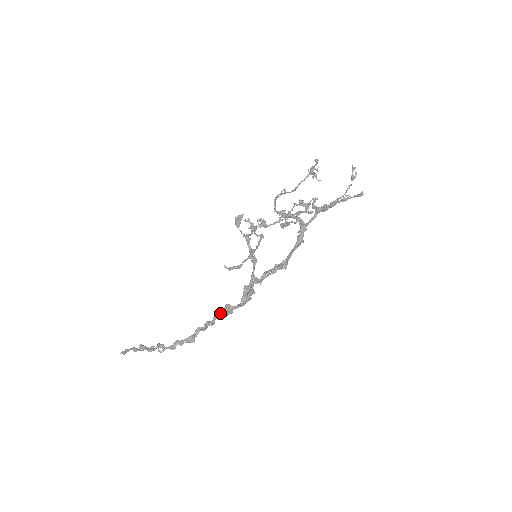
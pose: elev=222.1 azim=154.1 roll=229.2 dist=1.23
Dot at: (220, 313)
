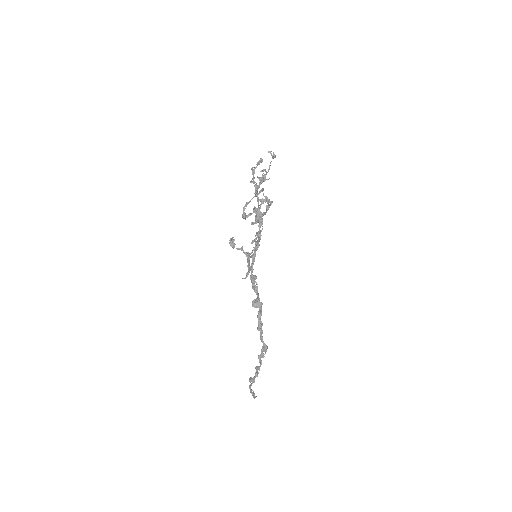
Dot at: (259, 311)
